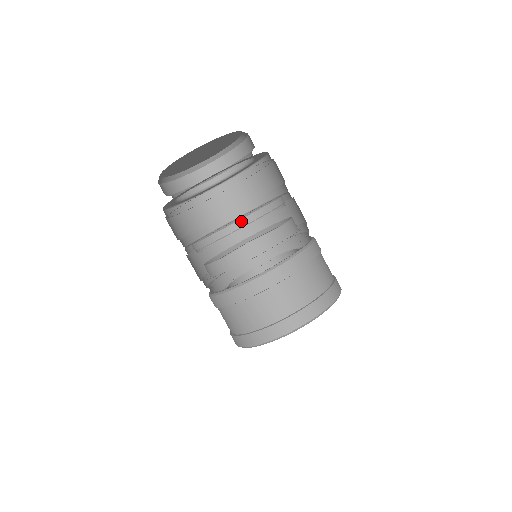
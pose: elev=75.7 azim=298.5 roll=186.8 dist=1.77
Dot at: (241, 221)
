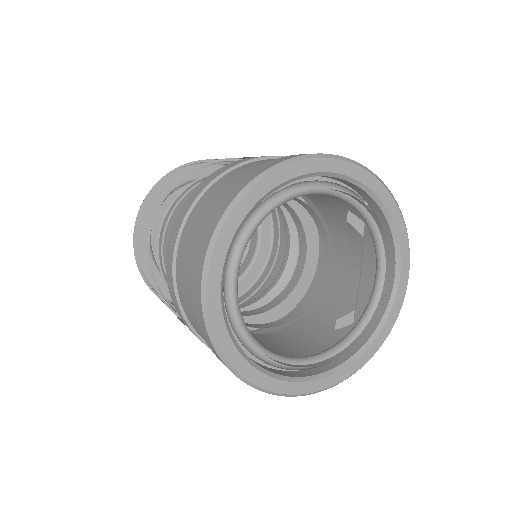
Dot at: (161, 232)
